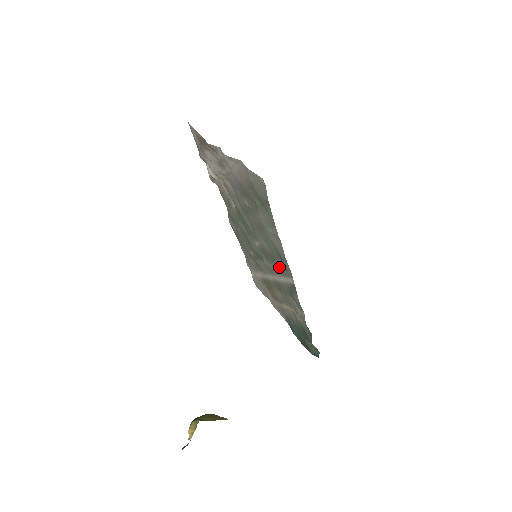
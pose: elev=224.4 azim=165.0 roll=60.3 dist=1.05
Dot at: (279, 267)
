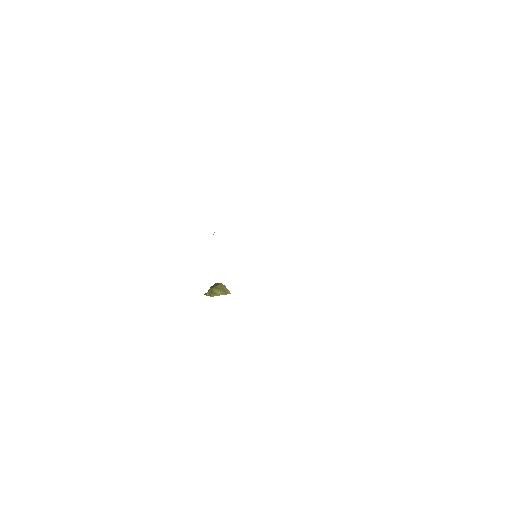
Dot at: occluded
